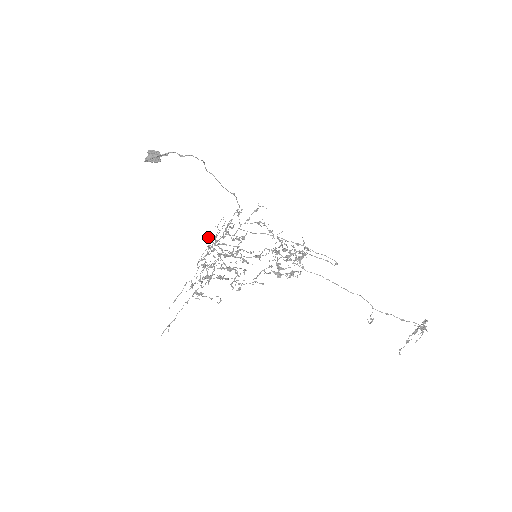
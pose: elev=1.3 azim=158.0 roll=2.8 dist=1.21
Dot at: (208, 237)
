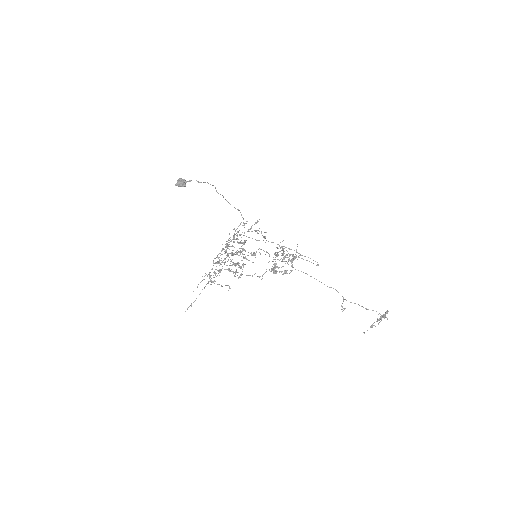
Dot at: occluded
